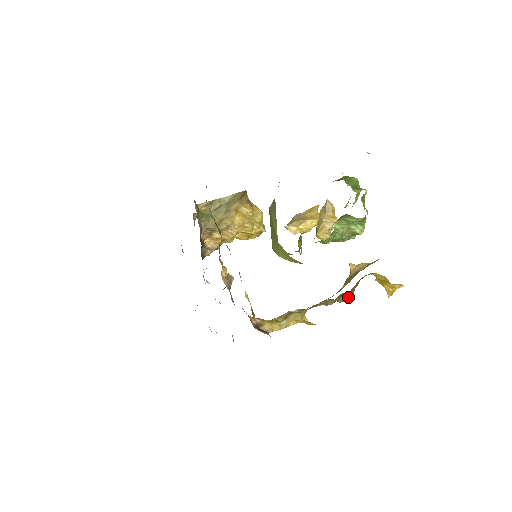
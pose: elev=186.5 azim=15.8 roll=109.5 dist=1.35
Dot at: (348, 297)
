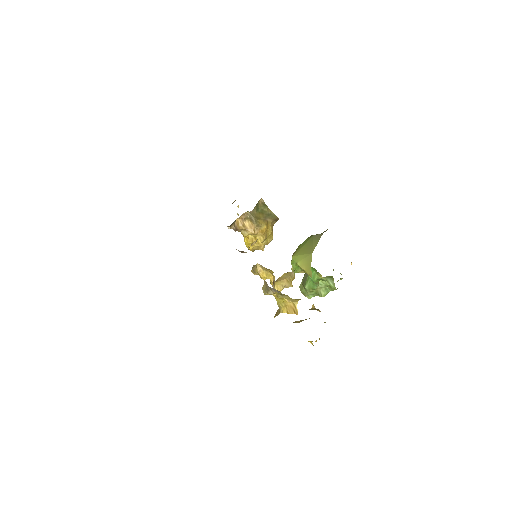
Dot at: occluded
